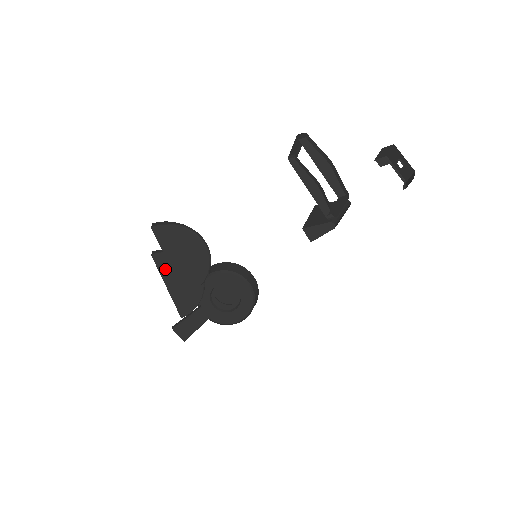
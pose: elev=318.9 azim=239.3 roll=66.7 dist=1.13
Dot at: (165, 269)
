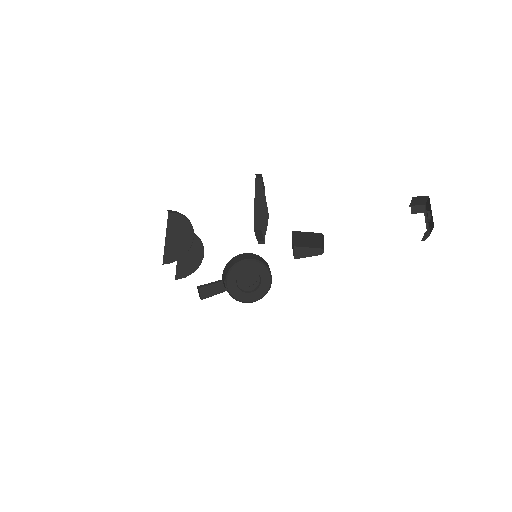
Dot at: occluded
